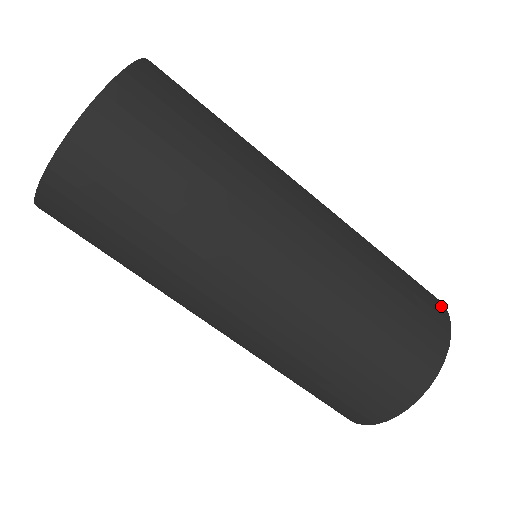
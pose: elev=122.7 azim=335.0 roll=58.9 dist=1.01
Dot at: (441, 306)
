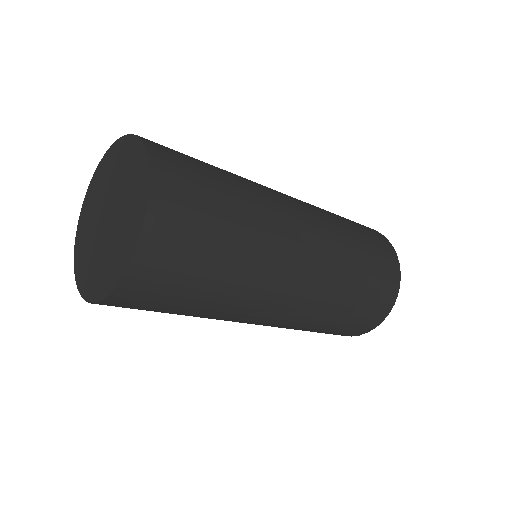
Dot at: occluded
